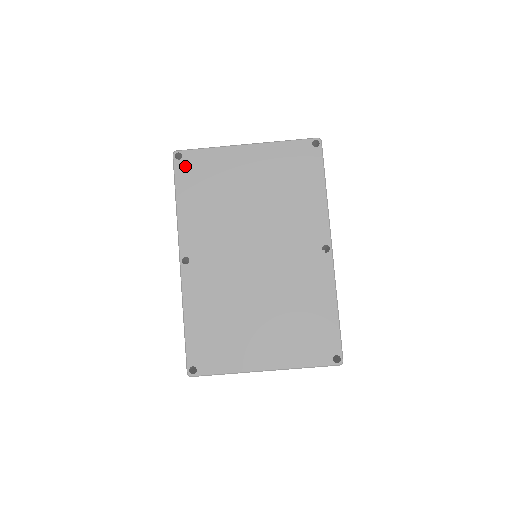
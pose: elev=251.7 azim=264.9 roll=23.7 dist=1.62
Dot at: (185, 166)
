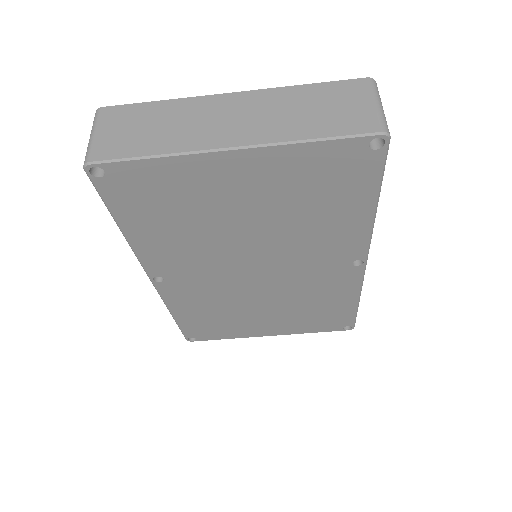
Dot at: (116, 186)
